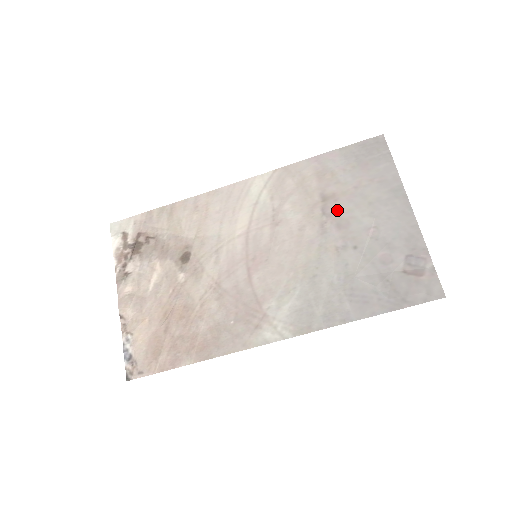
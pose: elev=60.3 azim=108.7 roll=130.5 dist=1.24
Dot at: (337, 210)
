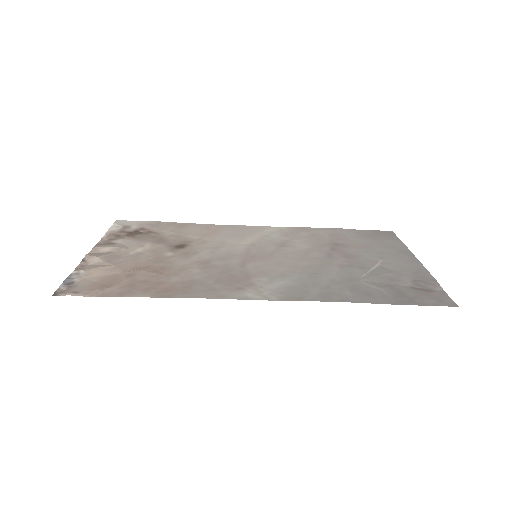
Dot at: (346, 250)
